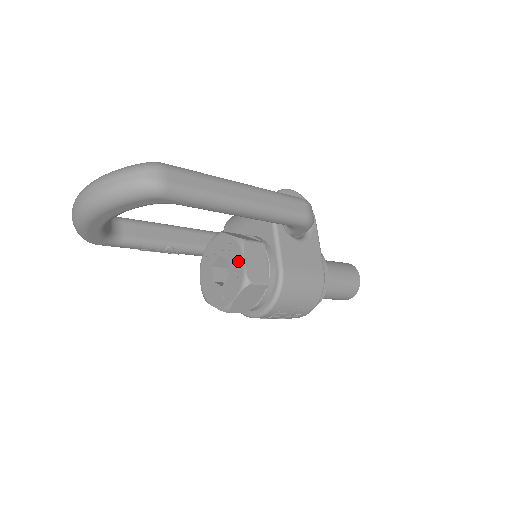
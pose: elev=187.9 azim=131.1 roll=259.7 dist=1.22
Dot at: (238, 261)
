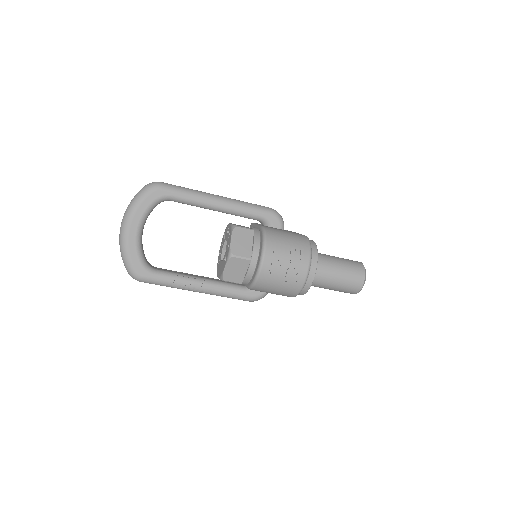
Dot at: (228, 229)
